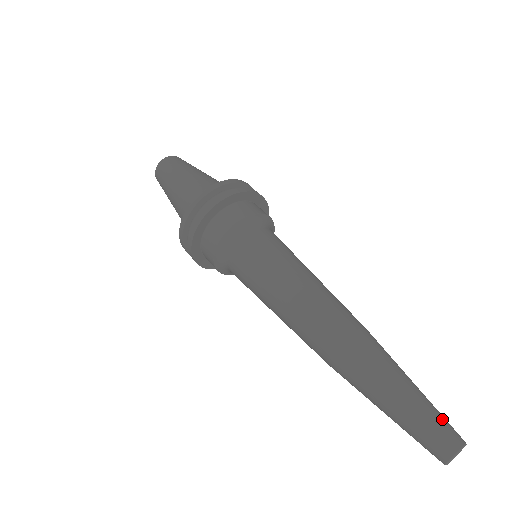
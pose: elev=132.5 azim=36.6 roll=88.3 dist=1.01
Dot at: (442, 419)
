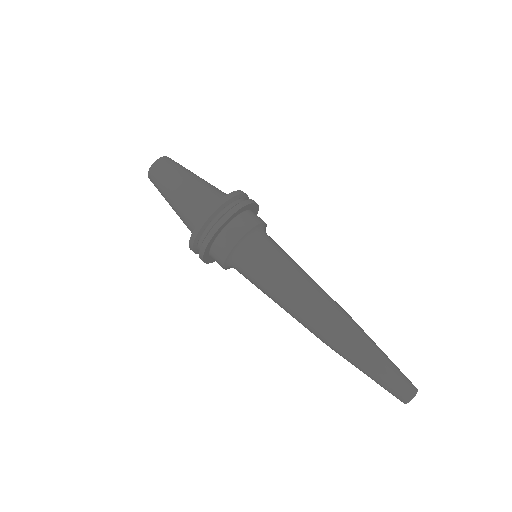
Dot at: (401, 380)
